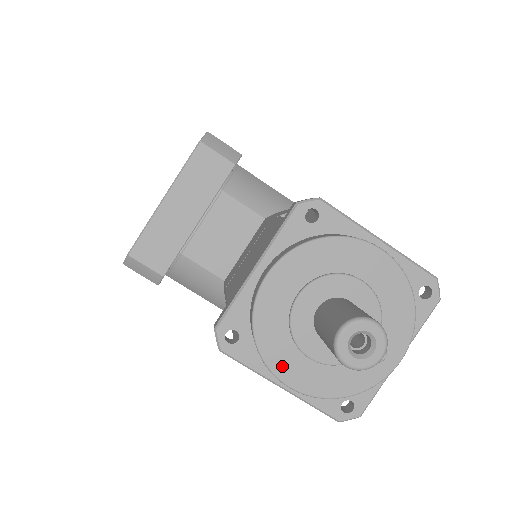
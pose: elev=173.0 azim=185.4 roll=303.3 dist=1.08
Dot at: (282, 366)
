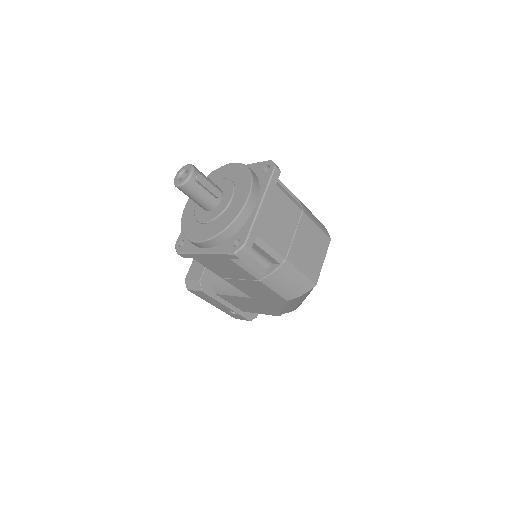
Dot at: (193, 235)
